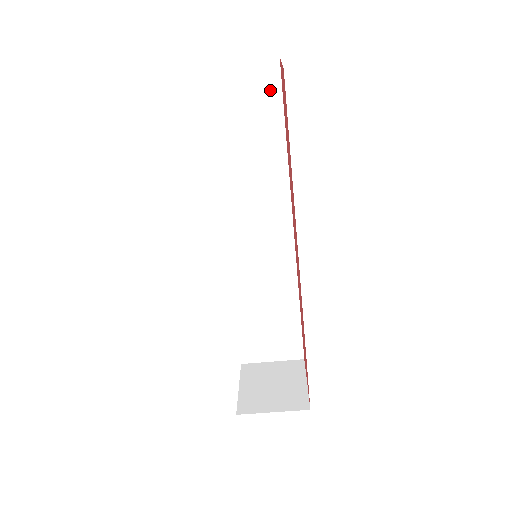
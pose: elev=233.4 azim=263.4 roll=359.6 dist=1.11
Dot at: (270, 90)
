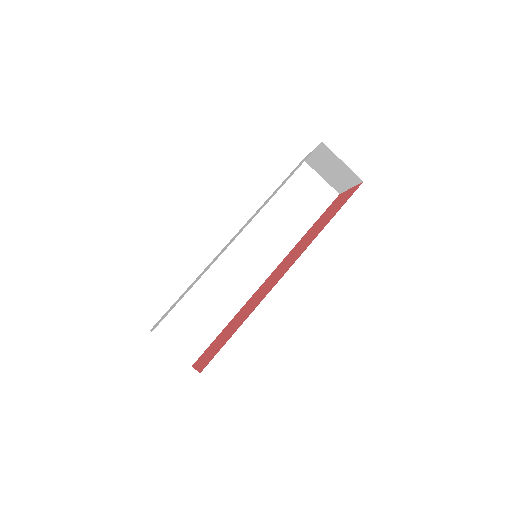
Dot at: (324, 202)
